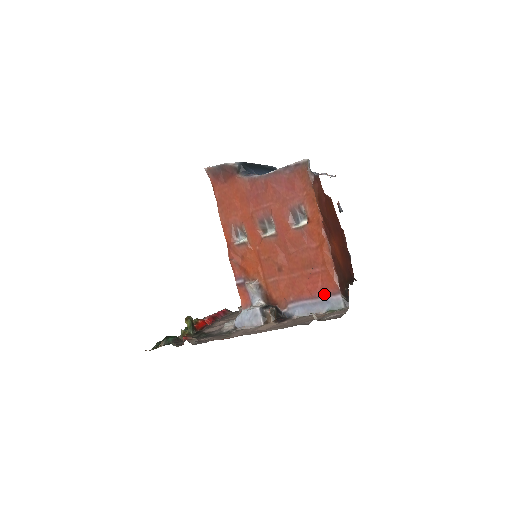
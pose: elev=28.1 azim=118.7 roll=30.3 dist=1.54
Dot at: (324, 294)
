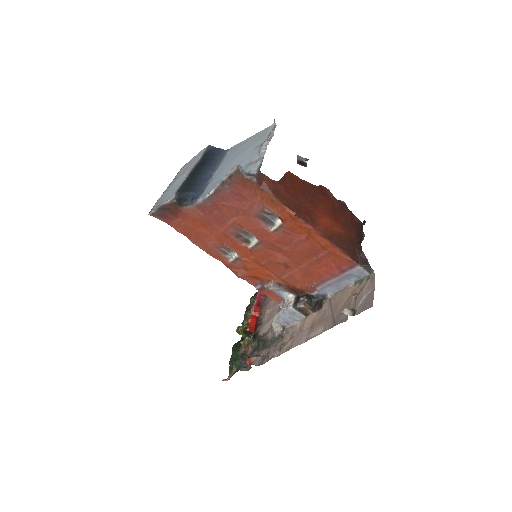
Dot at: (342, 271)
